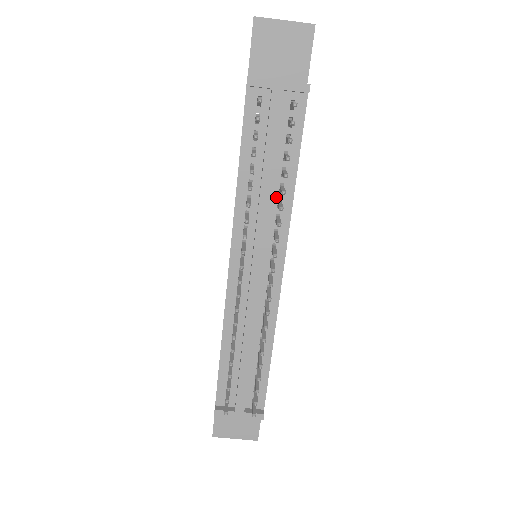
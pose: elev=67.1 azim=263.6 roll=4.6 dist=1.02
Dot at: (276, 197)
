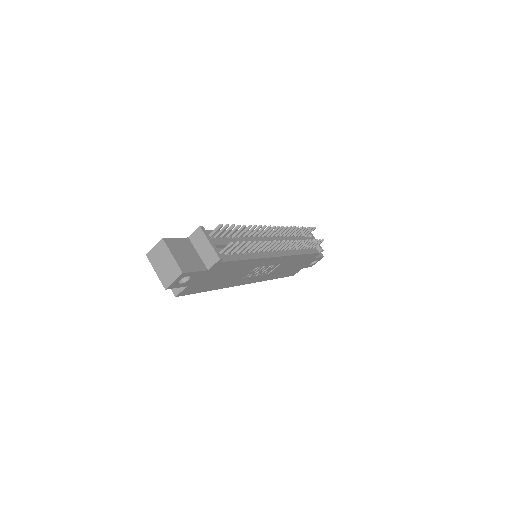
Dot at: occluded
